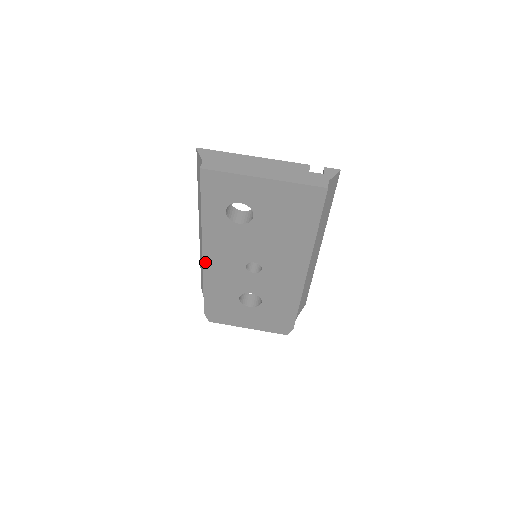
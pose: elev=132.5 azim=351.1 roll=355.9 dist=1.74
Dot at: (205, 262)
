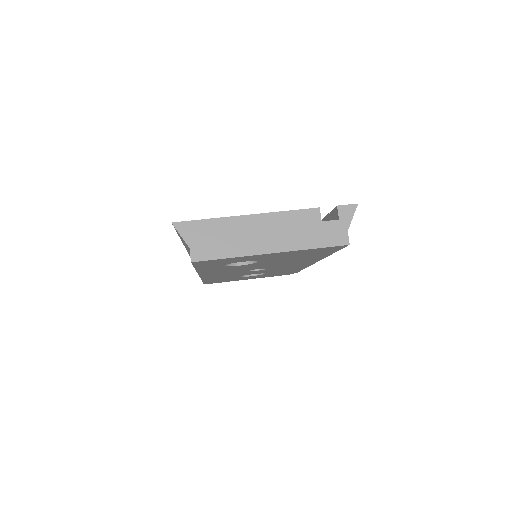
Dot at: (202, 276)
